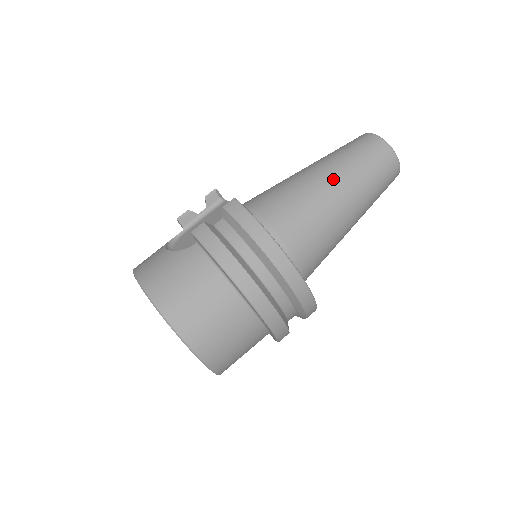
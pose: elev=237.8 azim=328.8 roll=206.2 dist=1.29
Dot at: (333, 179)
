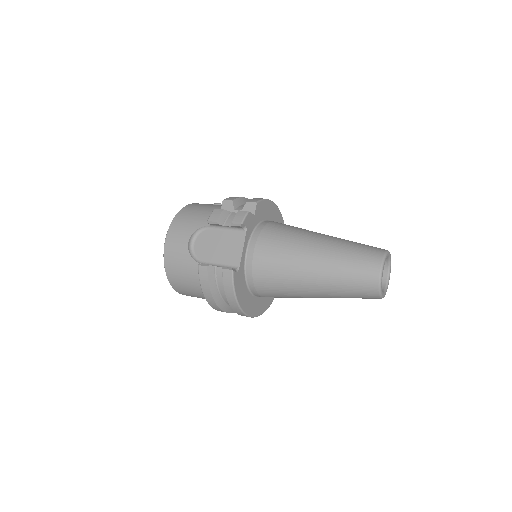
Dot at: (316, 286)
